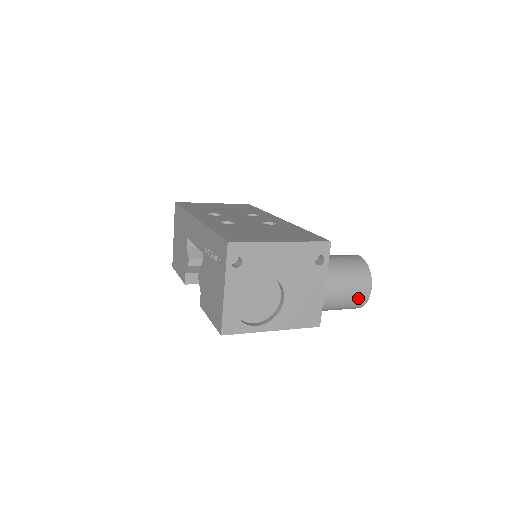
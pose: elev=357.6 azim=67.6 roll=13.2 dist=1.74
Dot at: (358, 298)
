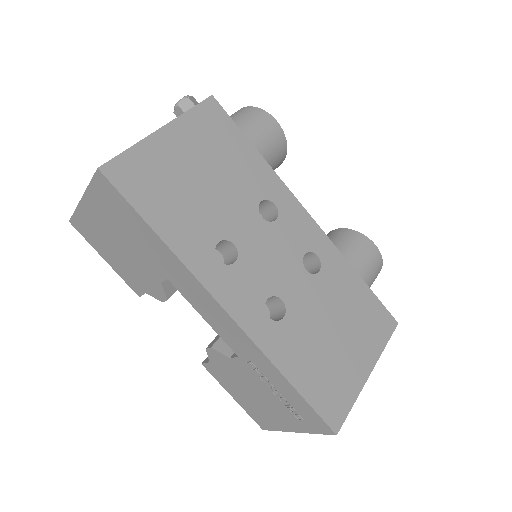
Dot at: occluded
